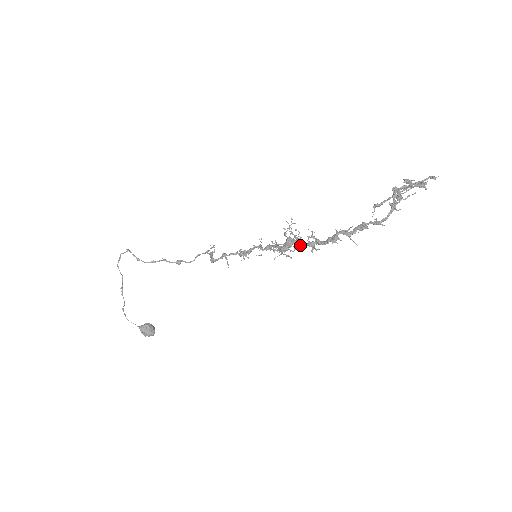
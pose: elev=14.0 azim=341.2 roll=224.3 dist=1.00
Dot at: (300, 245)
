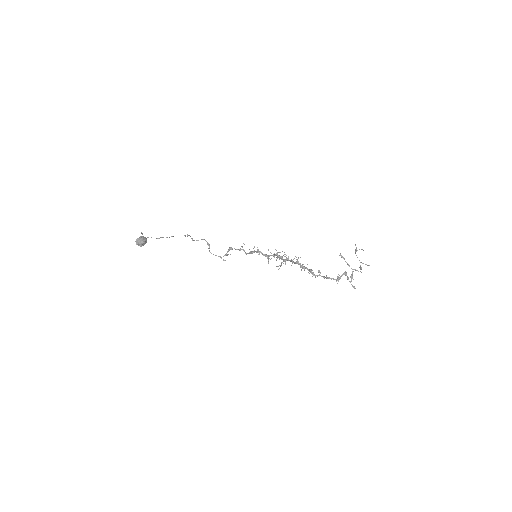
Dot at: (287, 258)
